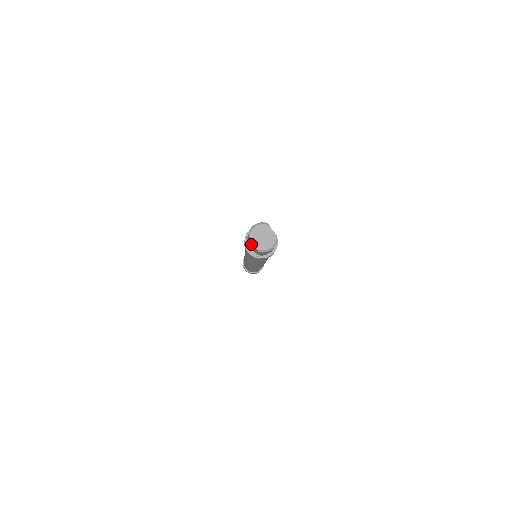
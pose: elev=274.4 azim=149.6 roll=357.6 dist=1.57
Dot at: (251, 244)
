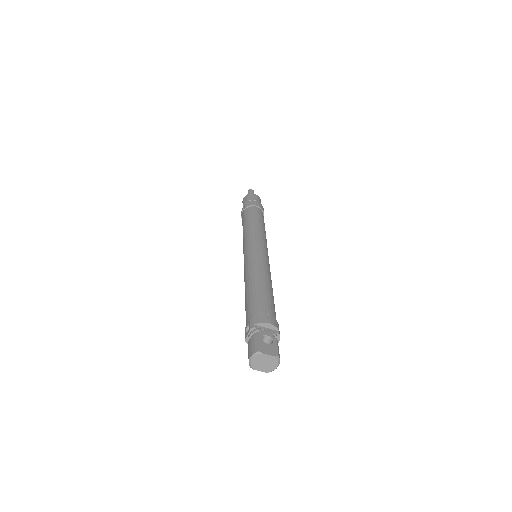
Dot at: occluded
